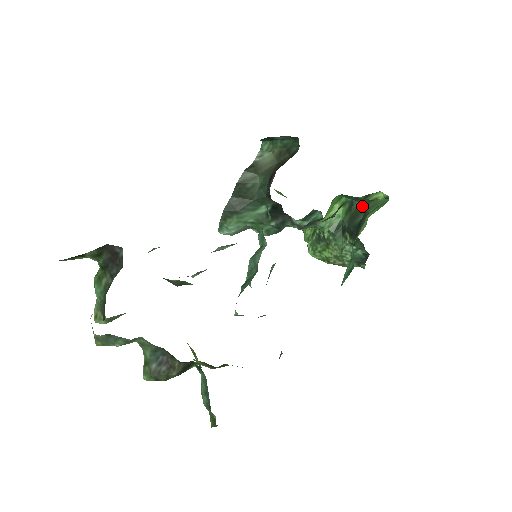
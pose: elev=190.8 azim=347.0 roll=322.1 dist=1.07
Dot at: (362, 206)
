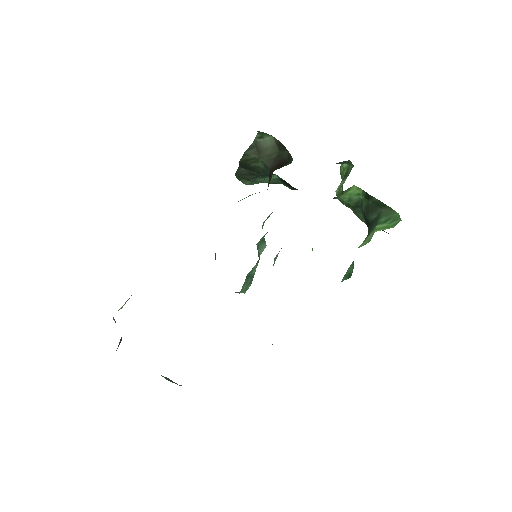
Dot at: (378, 204)
